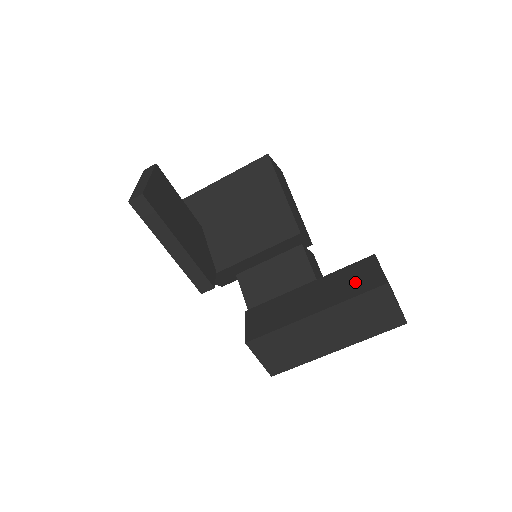
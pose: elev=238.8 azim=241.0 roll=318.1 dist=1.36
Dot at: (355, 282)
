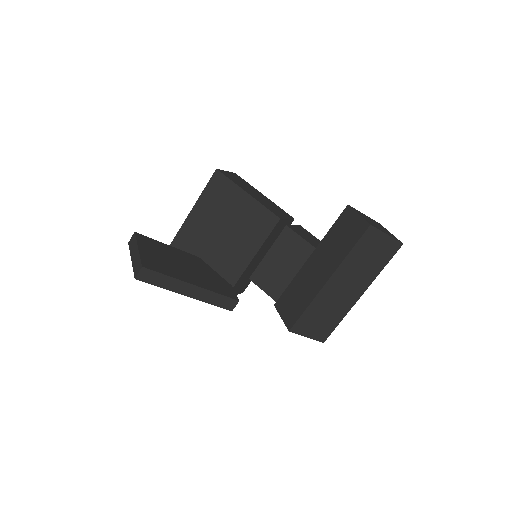
Dot at: (345, 237)
